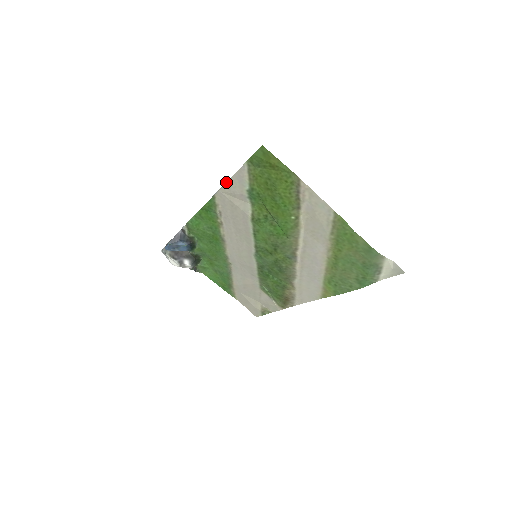
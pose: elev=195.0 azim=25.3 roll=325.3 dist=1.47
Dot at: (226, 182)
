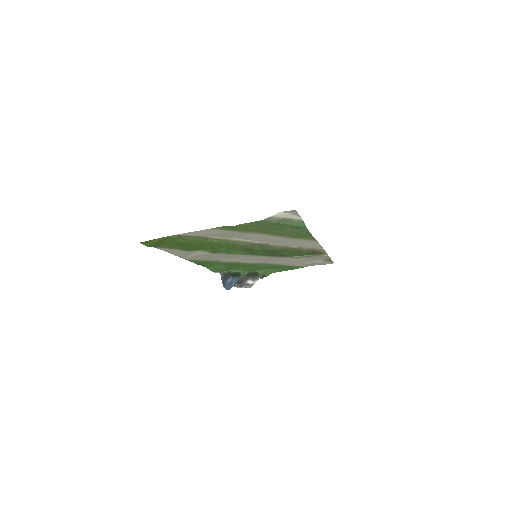
Dot at: occluded
